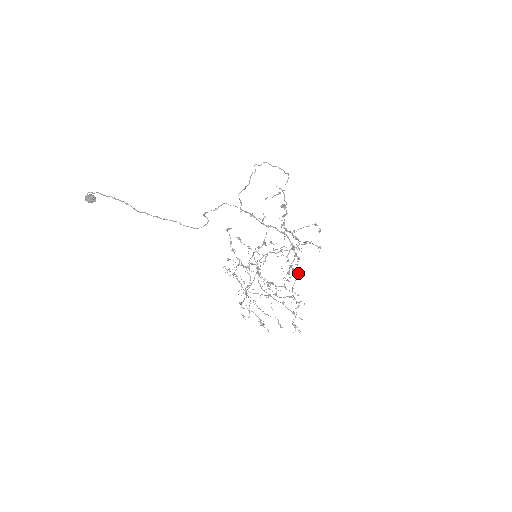
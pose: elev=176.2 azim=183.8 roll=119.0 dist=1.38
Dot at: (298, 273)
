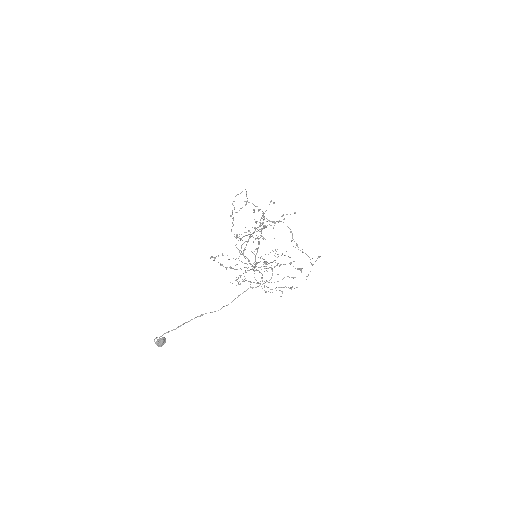
Dot at: occluded
